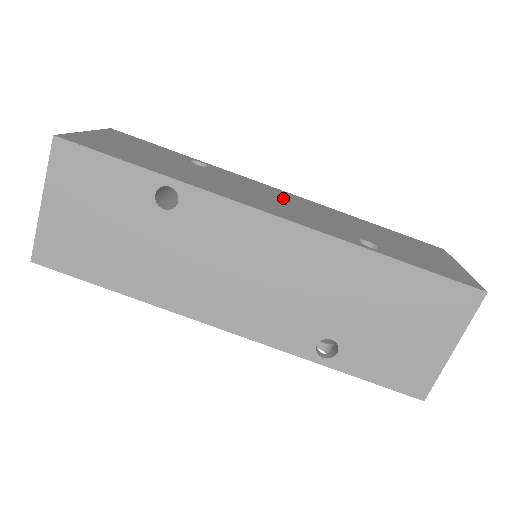
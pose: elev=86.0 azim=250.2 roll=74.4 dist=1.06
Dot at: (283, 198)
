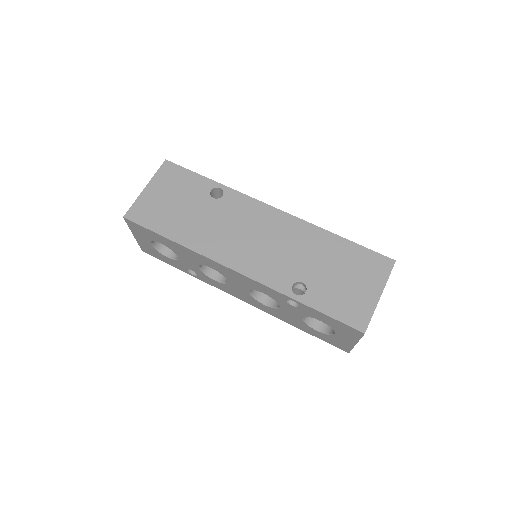
Dot at: occluded
